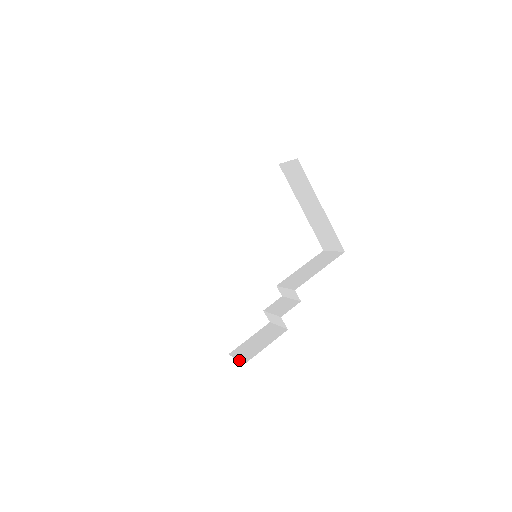
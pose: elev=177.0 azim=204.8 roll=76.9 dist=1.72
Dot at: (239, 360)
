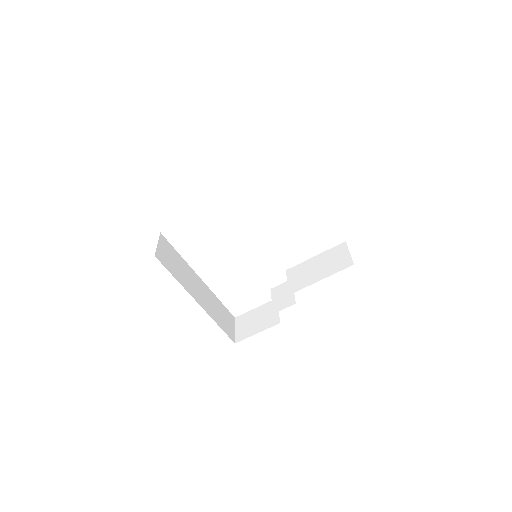
Dot at: (235, 334)
